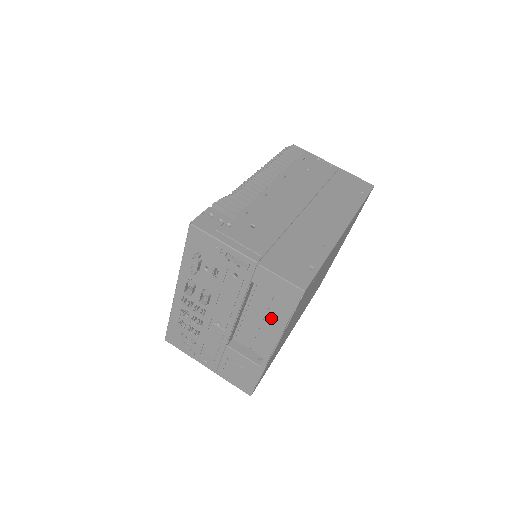
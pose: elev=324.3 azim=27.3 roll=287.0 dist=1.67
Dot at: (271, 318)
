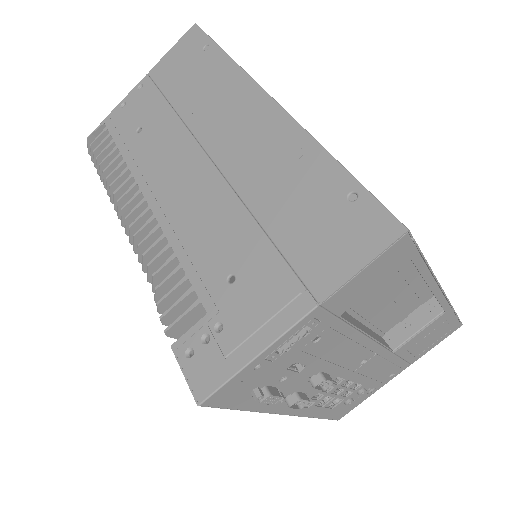
Dot at: (393, 283)
